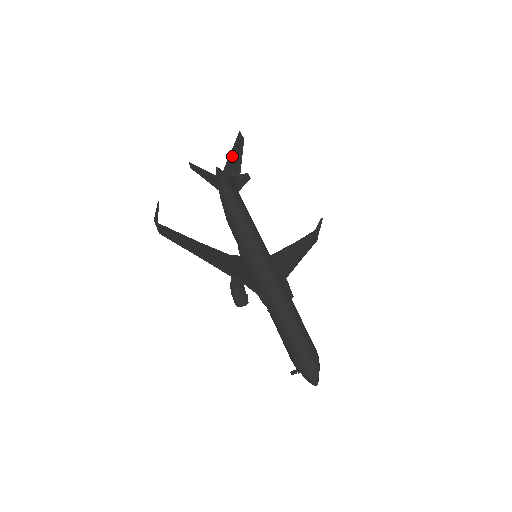
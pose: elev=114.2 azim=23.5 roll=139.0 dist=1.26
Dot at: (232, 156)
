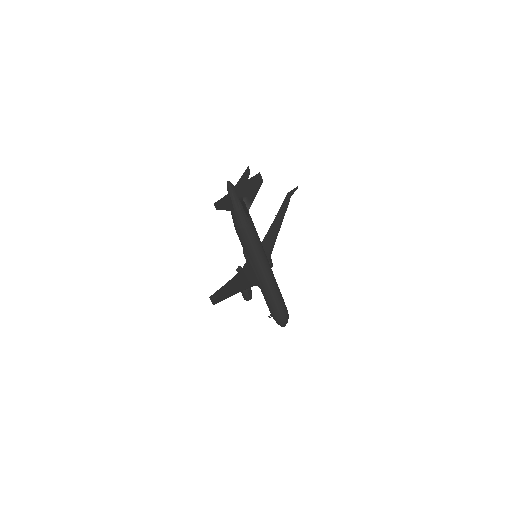
Dot at: (247, 185)
